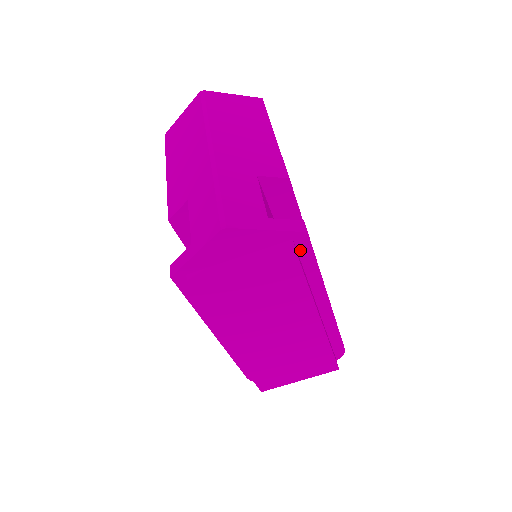
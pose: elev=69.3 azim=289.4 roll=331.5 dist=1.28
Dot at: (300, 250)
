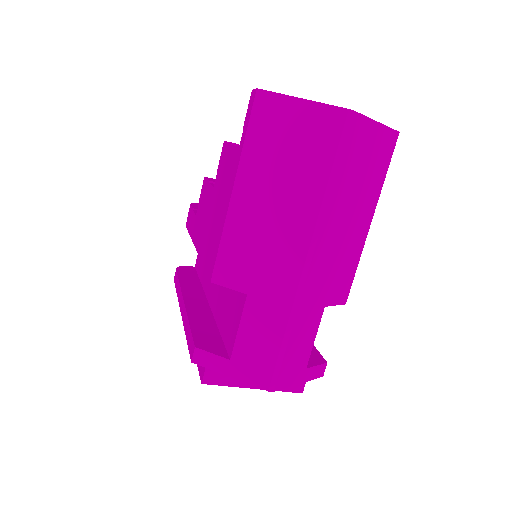
Dot at: occluded
